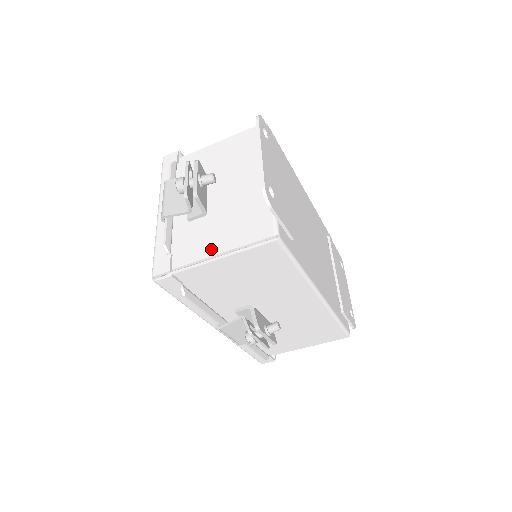
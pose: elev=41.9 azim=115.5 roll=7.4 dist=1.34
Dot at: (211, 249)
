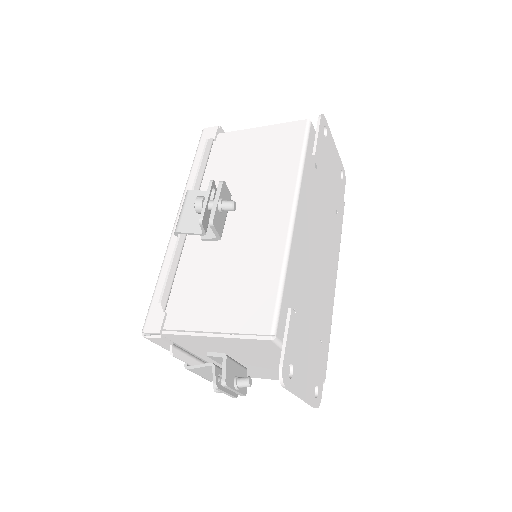
Dot at: (266, 378)
